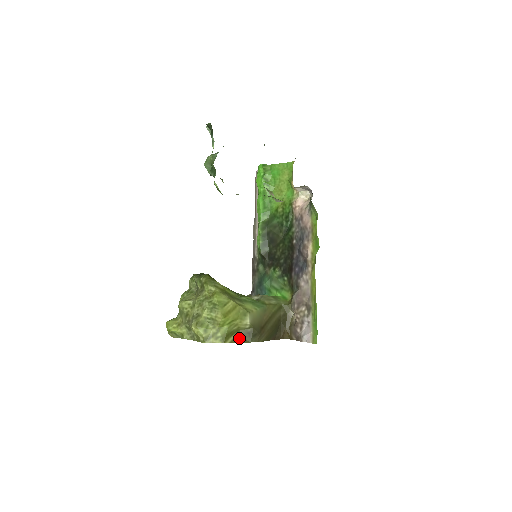
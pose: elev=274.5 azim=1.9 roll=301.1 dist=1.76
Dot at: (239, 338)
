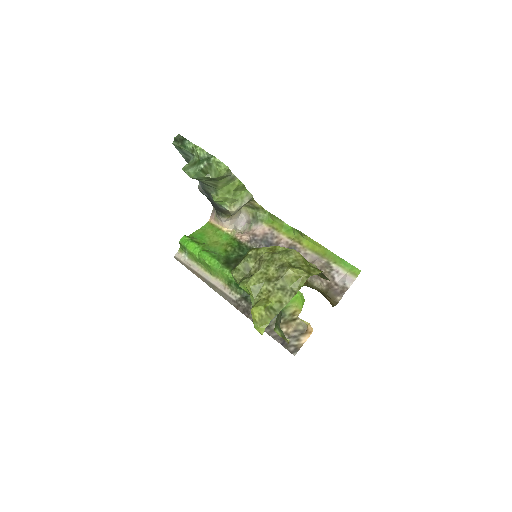
Dot at: occluded
